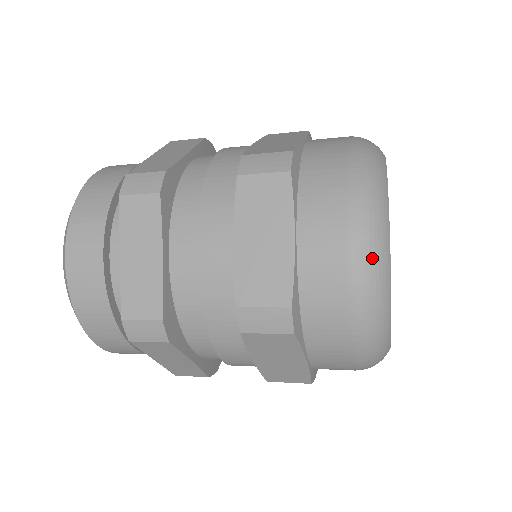
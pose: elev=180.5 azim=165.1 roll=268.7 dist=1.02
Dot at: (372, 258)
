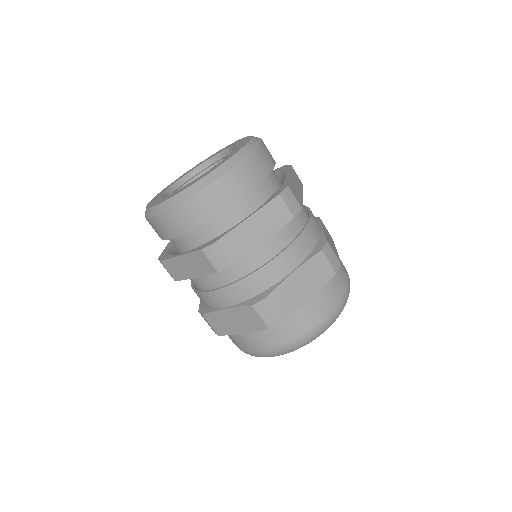
Dot at: occluded
